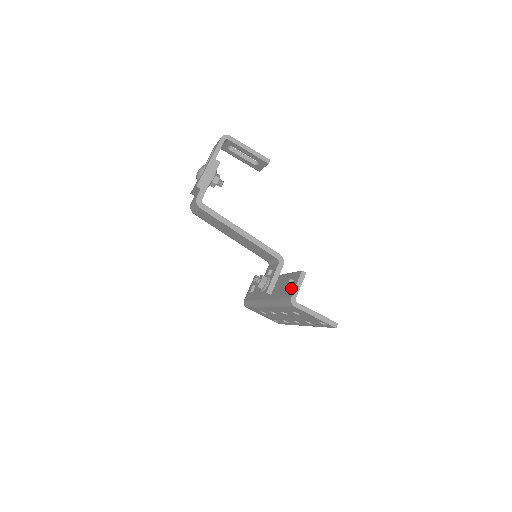
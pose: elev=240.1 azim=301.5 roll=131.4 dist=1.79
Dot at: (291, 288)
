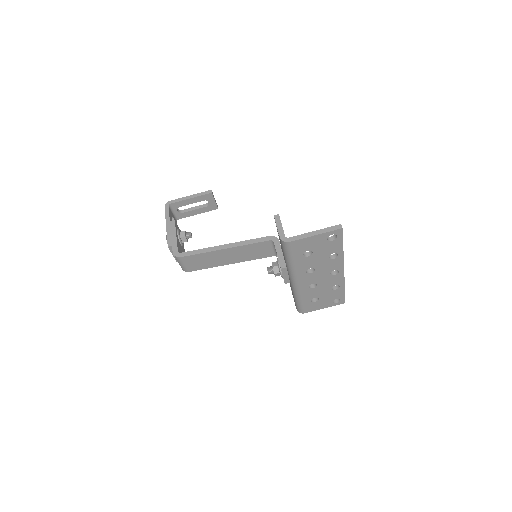
Dot at: occluded
